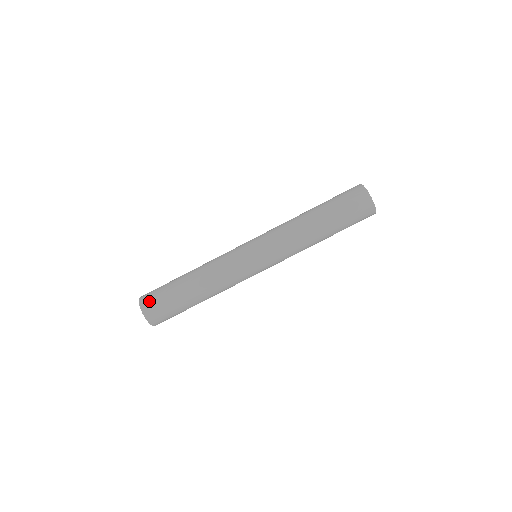
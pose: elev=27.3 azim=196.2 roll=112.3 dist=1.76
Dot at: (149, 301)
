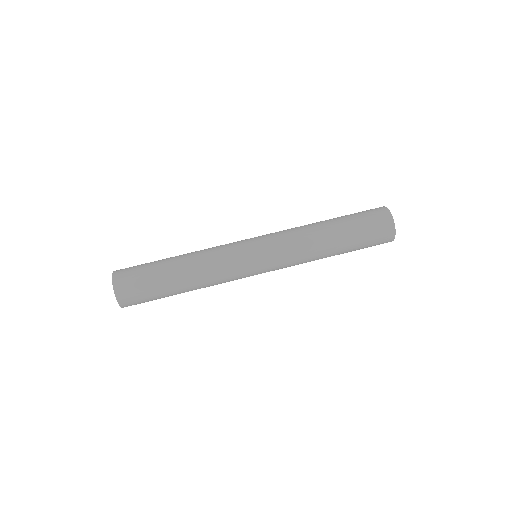
Dot at: (125, 280)
